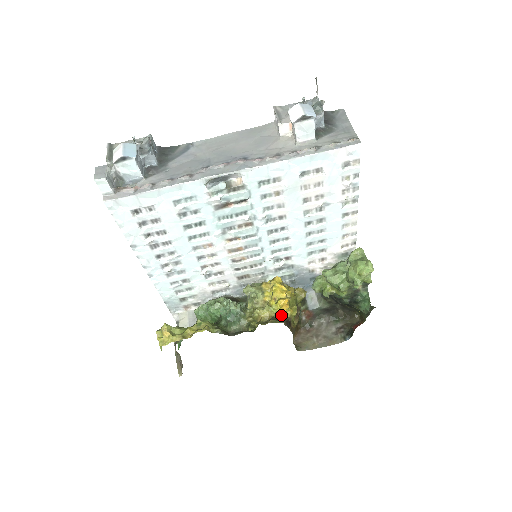
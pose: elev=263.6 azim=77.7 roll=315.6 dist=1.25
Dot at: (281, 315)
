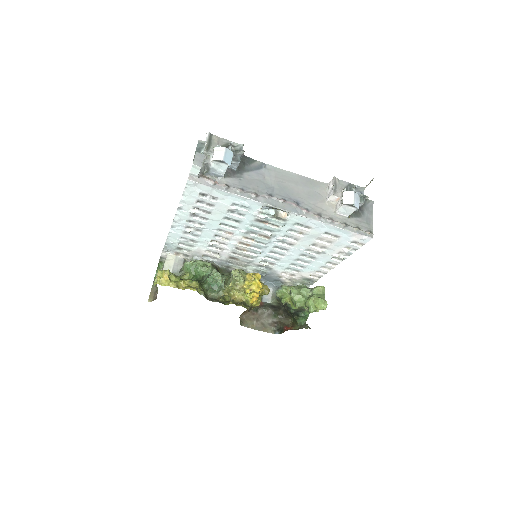
Dot at: (250, 303)
